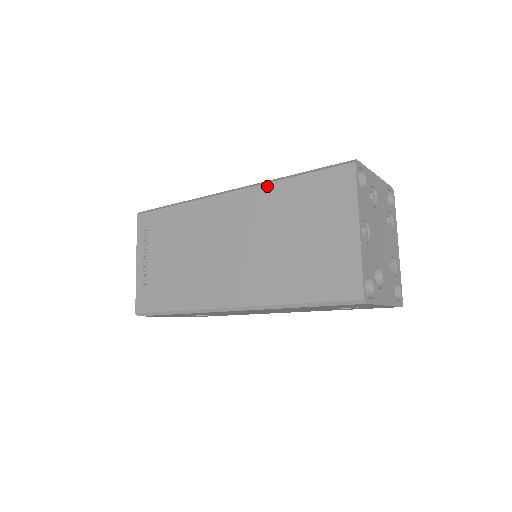
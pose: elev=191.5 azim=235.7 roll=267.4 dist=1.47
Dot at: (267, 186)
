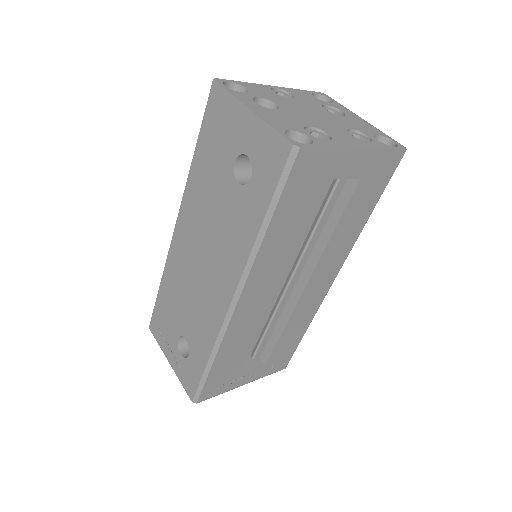
Dot at: occluded
